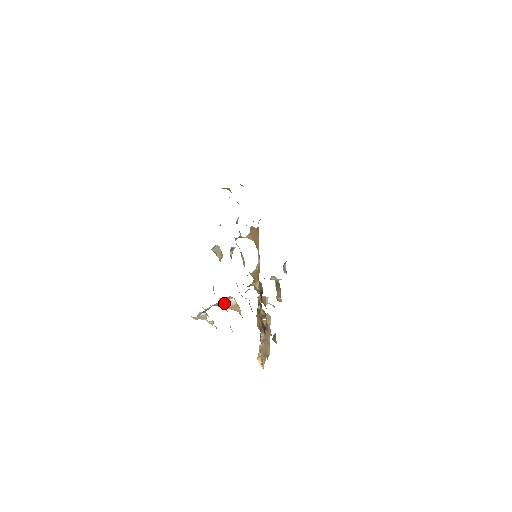
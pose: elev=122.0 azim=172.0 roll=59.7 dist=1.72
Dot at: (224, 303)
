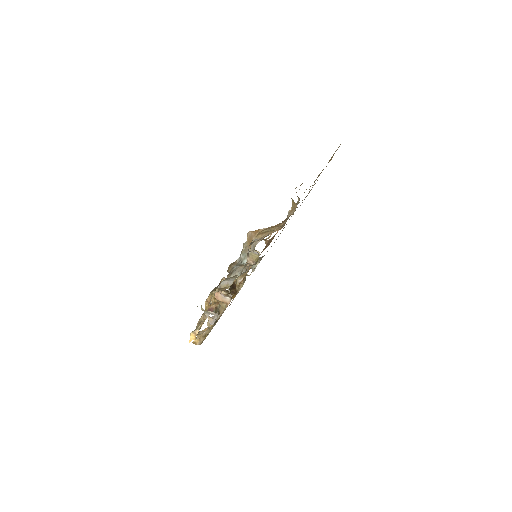
Dot at: (219, 295)
